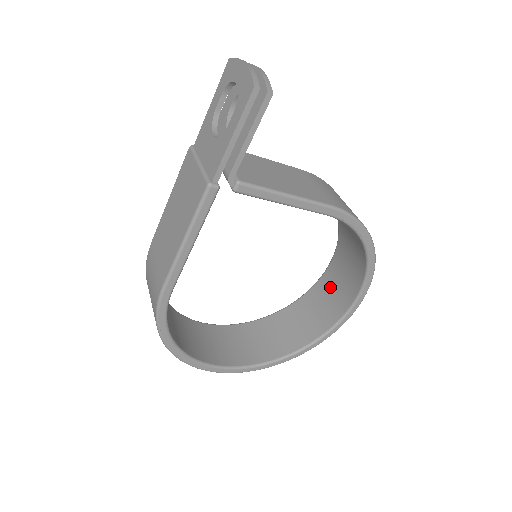
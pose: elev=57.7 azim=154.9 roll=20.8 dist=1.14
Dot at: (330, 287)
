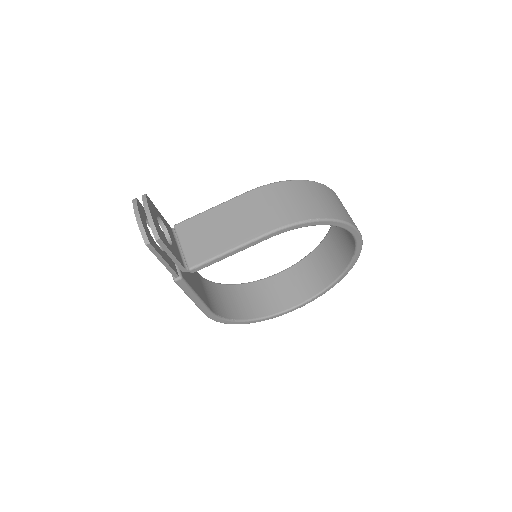
Dot at: occluded
